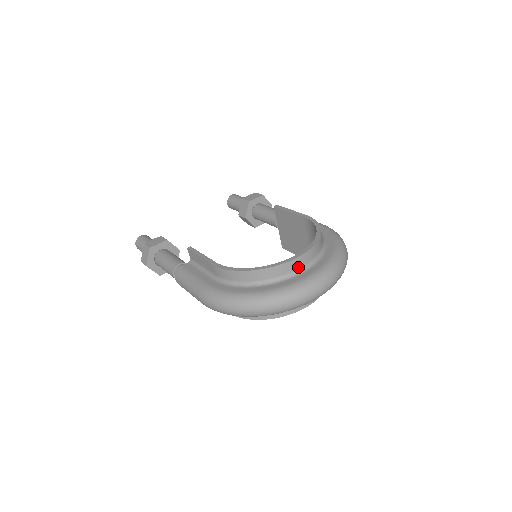
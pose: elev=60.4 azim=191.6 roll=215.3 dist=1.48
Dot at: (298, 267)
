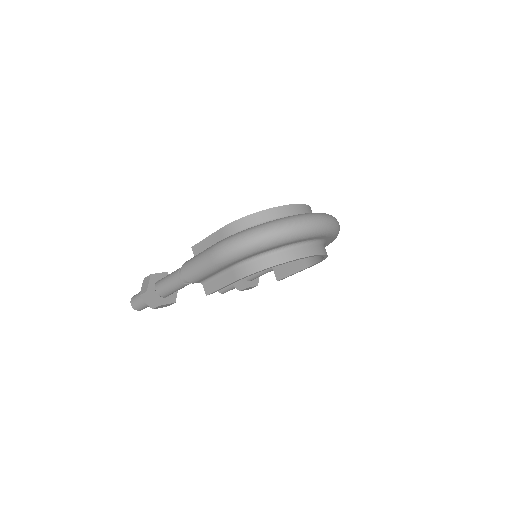
Dot at: (298, 213)
